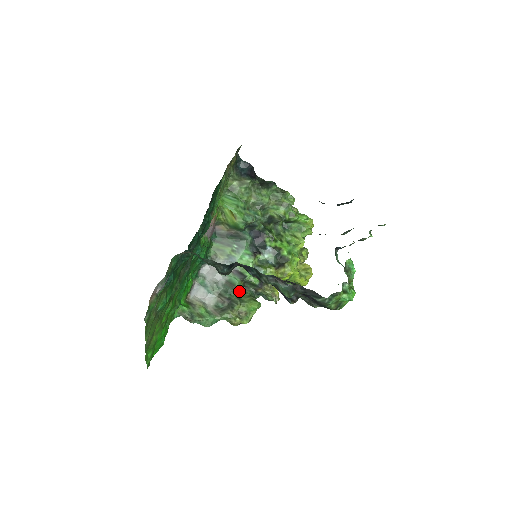
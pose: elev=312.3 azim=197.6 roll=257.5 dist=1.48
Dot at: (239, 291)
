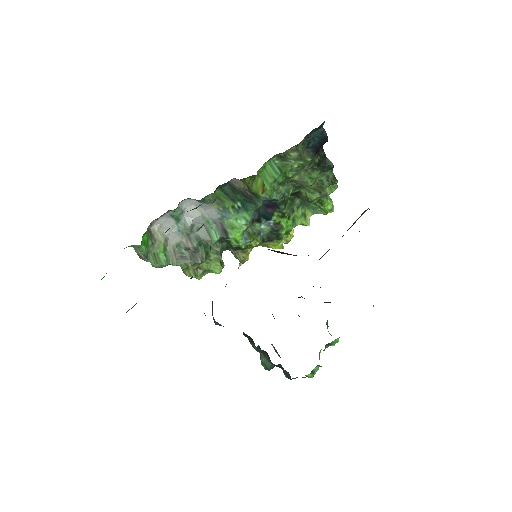
Dot at: occluded
